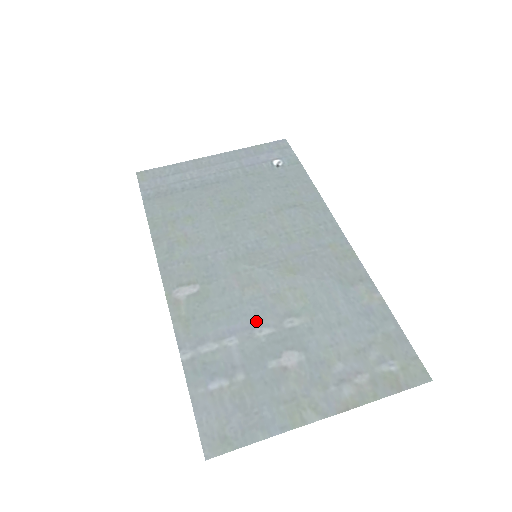
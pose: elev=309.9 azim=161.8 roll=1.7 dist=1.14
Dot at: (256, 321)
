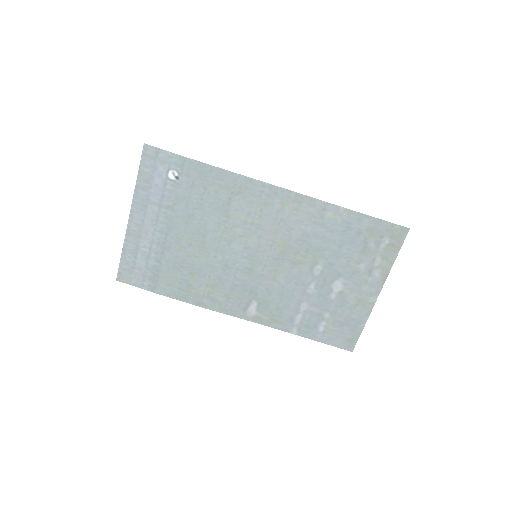
Dot at: (302, 287)
